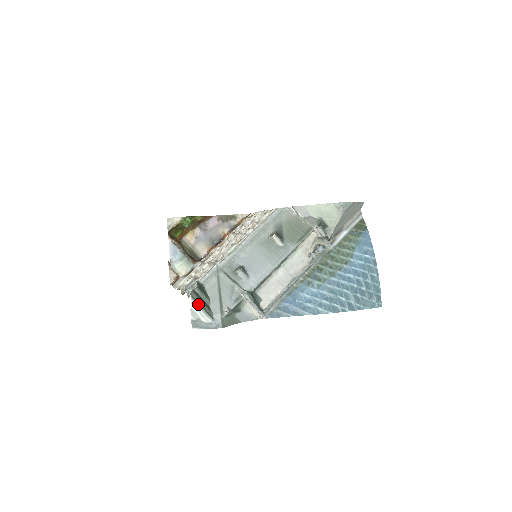
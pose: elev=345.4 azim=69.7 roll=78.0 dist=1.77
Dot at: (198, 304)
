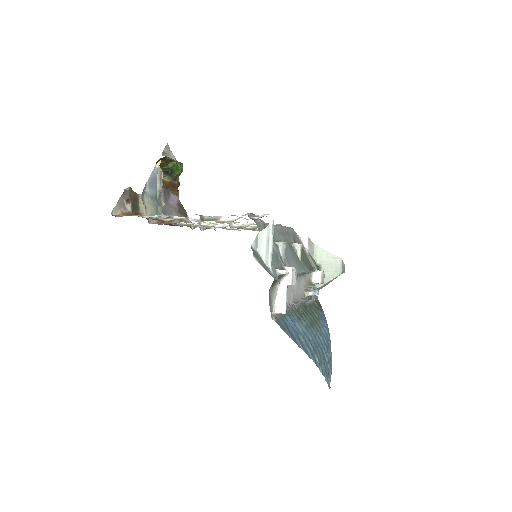
Dot at: (273, 233)
